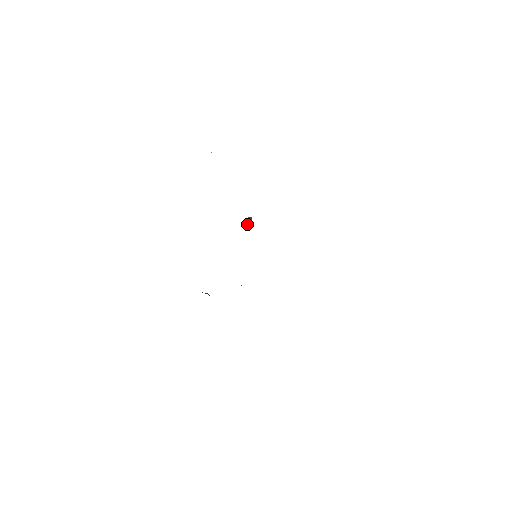
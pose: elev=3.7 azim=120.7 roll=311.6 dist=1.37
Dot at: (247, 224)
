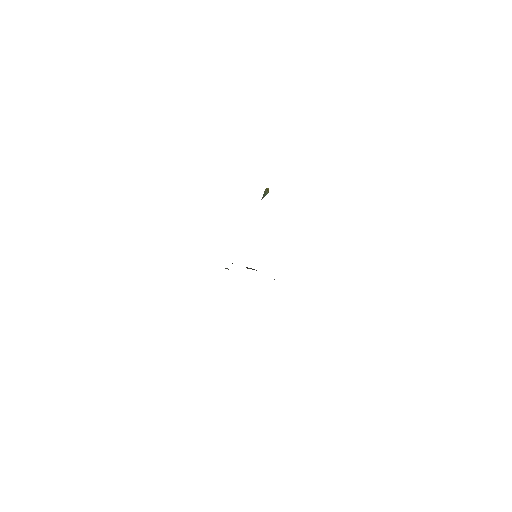
Dot at: (264, 196)
